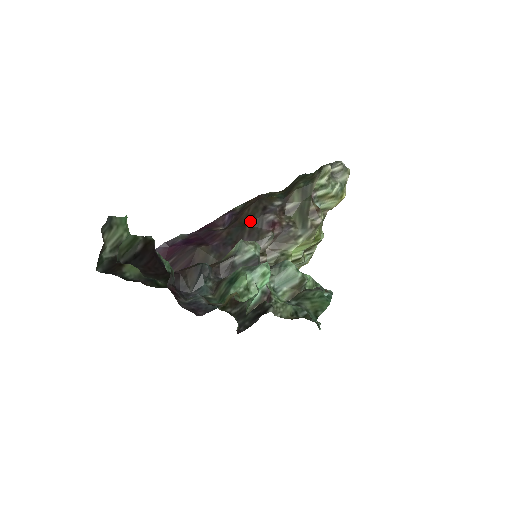
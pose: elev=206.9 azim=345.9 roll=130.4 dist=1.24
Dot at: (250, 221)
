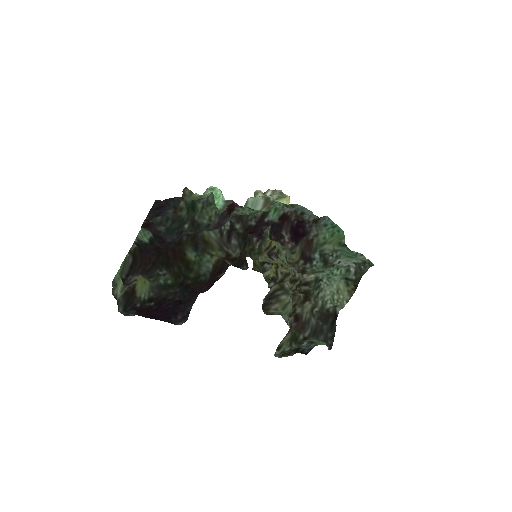
Dot at: occluded
